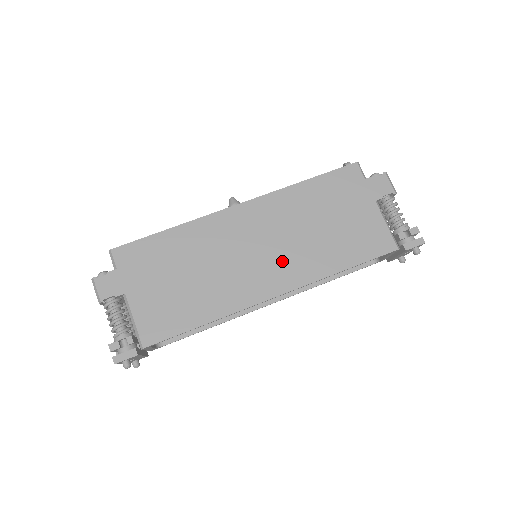
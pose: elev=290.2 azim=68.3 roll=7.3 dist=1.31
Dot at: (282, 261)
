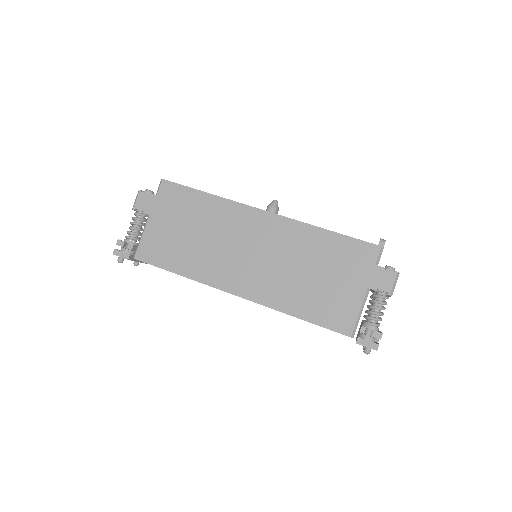
Dot at: (260, 275)
